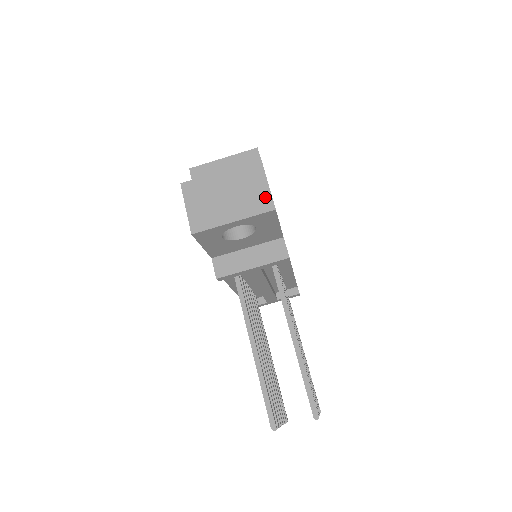
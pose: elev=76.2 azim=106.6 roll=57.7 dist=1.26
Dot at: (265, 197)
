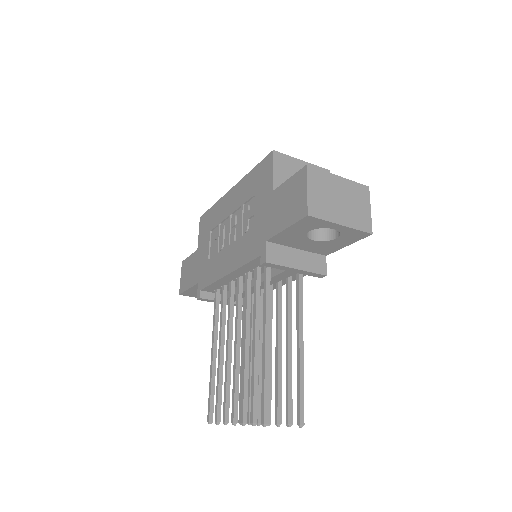
Dot at: (367, 219)
